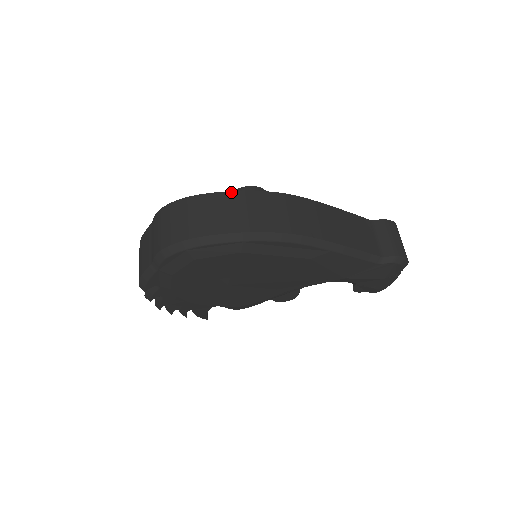
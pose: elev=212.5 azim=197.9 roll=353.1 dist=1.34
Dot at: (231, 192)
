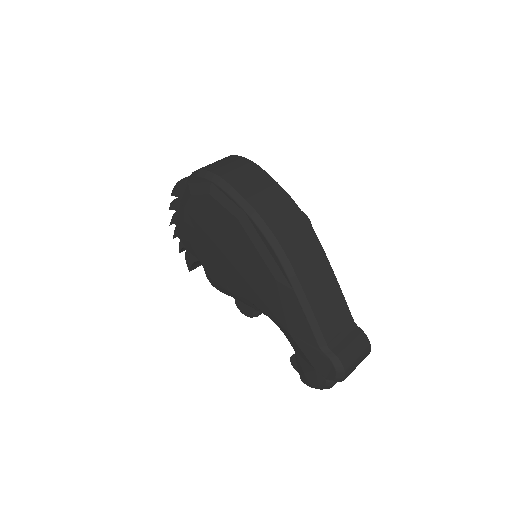
Dot at: (279, 185)
